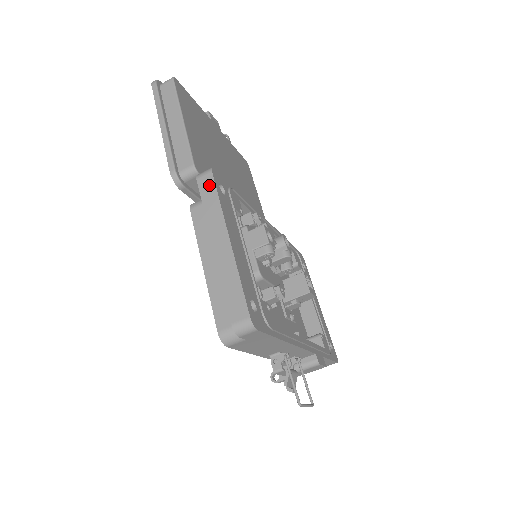
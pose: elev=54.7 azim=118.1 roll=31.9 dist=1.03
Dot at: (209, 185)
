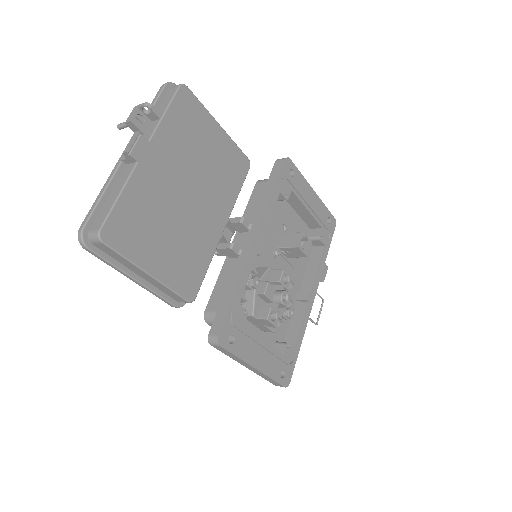
Dot at: (223, 351)
